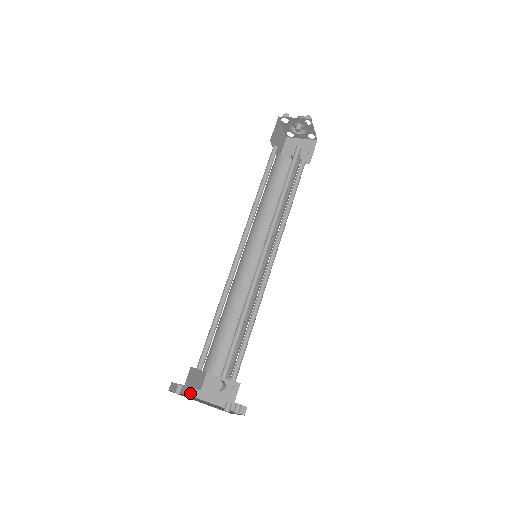
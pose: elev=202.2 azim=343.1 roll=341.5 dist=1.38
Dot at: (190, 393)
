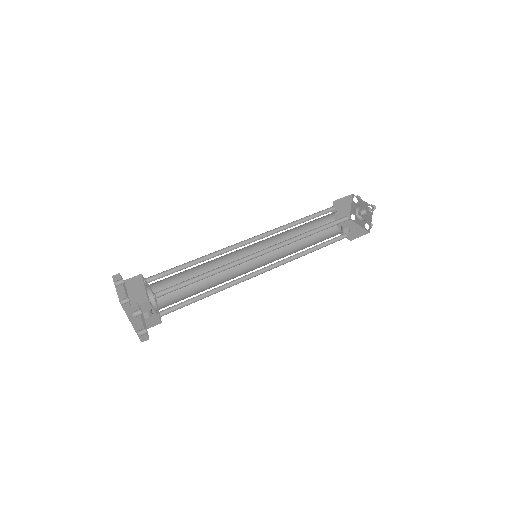
Dot at: (123, 300)
